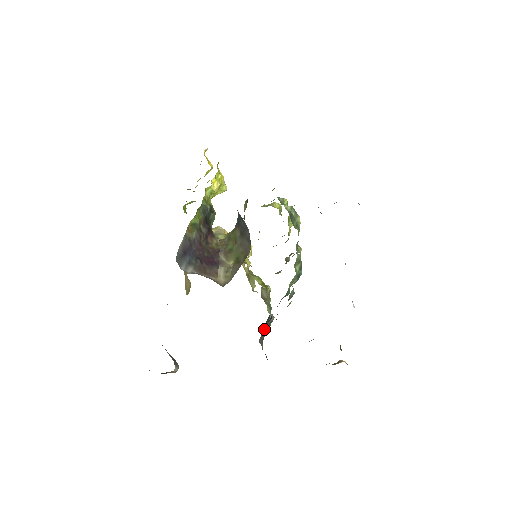
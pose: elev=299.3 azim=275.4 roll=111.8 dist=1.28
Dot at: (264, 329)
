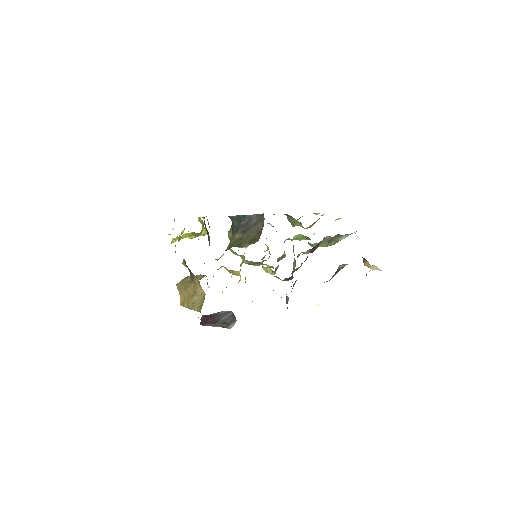
Dot at: (292, 288)
